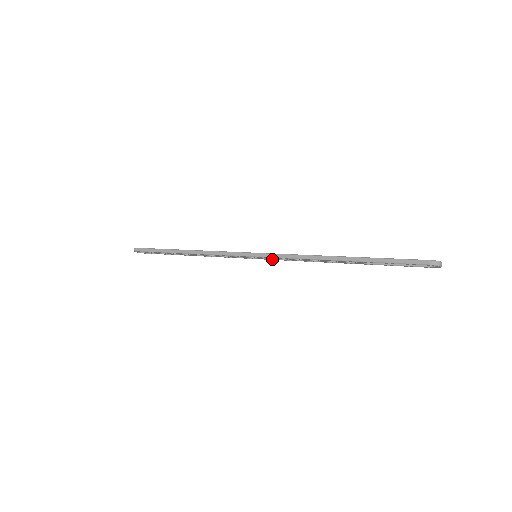
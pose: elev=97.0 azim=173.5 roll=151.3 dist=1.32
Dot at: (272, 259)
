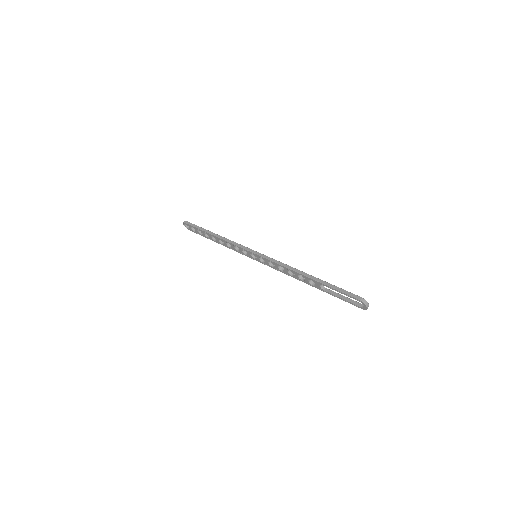
Dot at: (265, 263)
